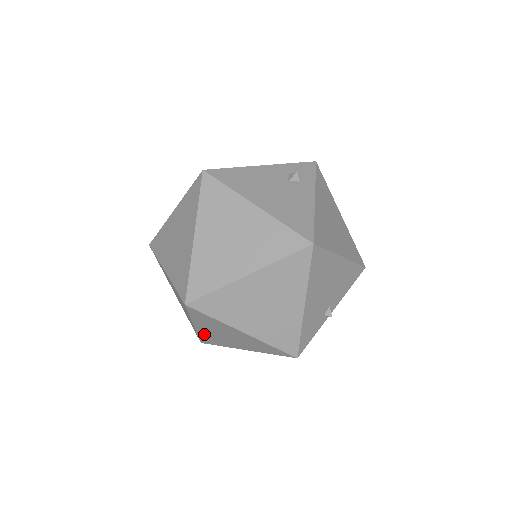
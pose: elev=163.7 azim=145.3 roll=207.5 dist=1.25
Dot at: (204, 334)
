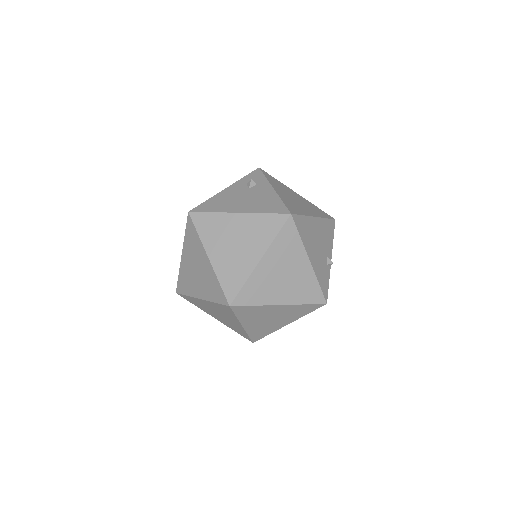
Dot at: (252, 330)
